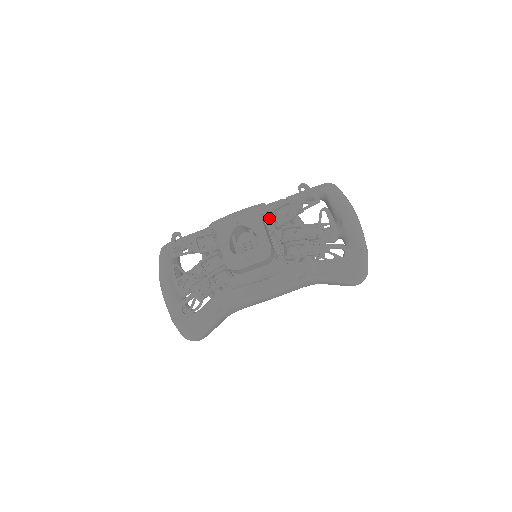
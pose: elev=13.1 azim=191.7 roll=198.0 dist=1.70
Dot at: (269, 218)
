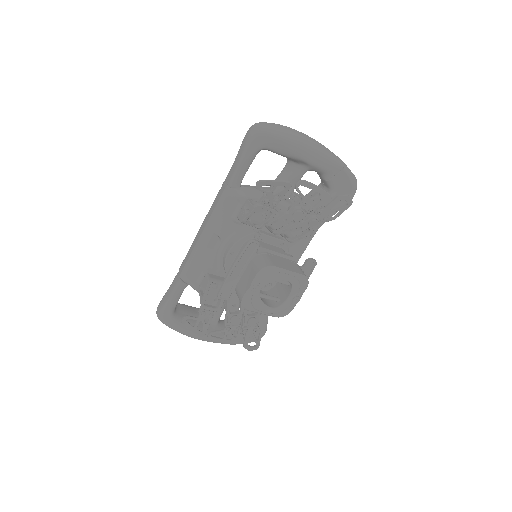
Dot at: (240, 224)
